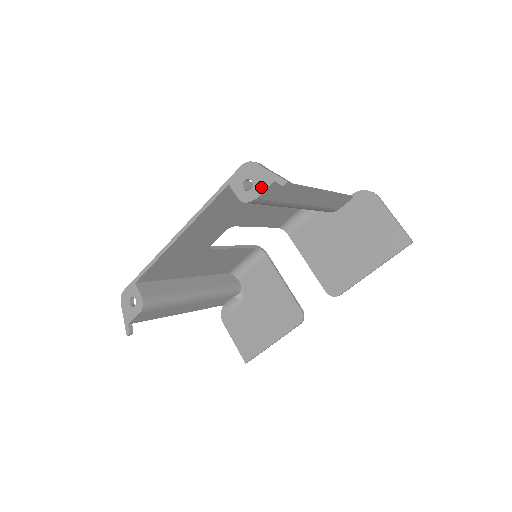
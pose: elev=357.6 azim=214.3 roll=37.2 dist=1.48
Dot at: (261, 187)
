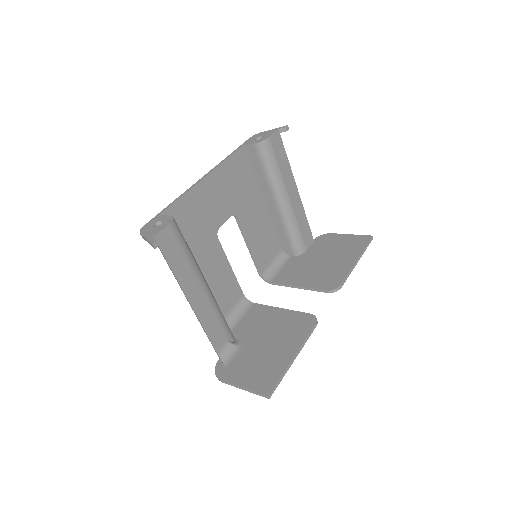
Dot at: (270, 134)
